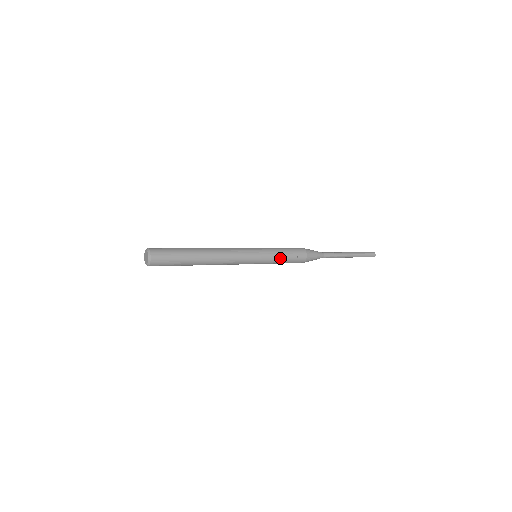
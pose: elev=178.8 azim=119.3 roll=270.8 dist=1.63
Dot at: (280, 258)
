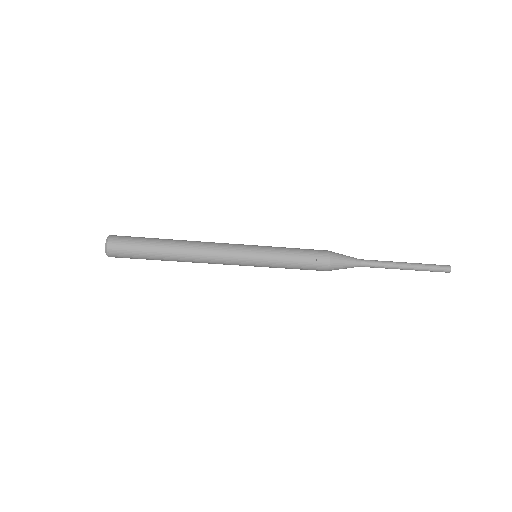
Dot at: (288, 261)
